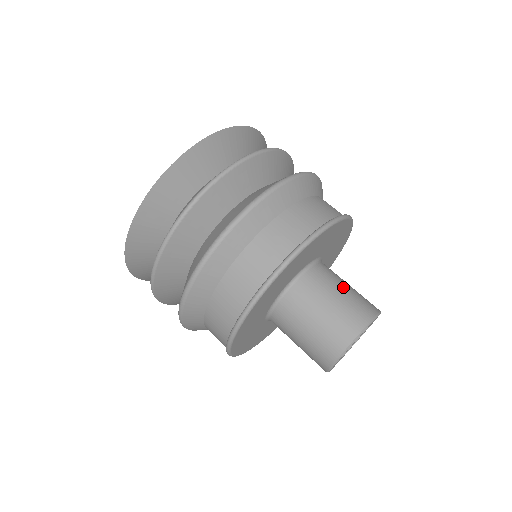
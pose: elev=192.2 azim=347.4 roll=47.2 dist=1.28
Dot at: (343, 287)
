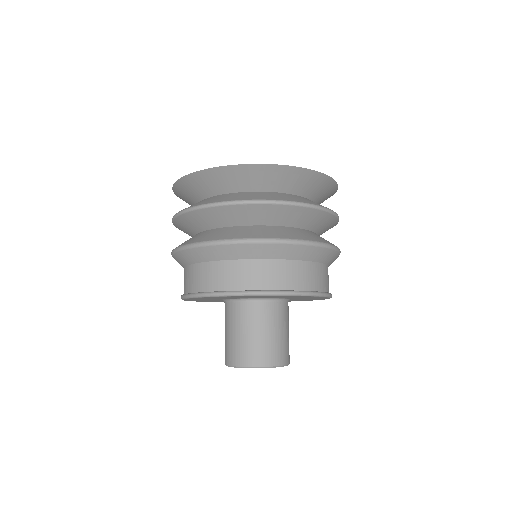
Dot at: (248, 331)
